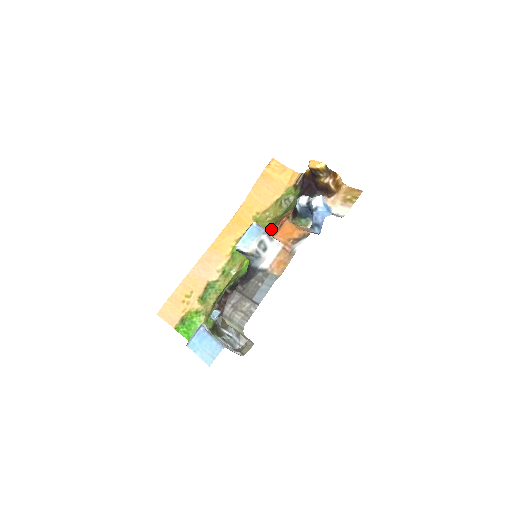
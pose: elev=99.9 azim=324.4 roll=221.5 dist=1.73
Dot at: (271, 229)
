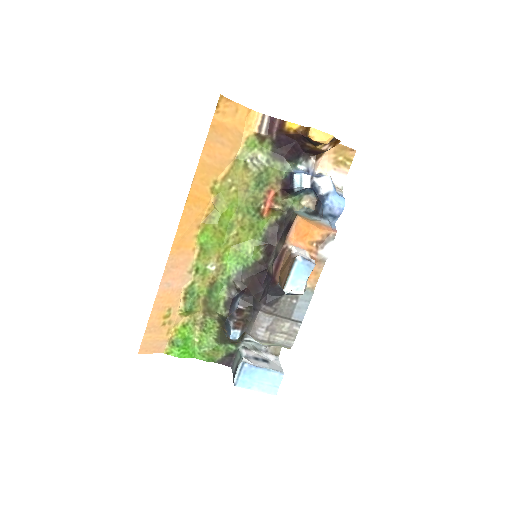
Dot at: (251, 209)
